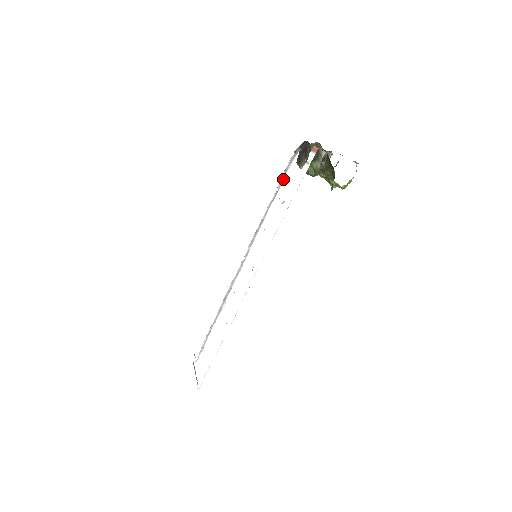
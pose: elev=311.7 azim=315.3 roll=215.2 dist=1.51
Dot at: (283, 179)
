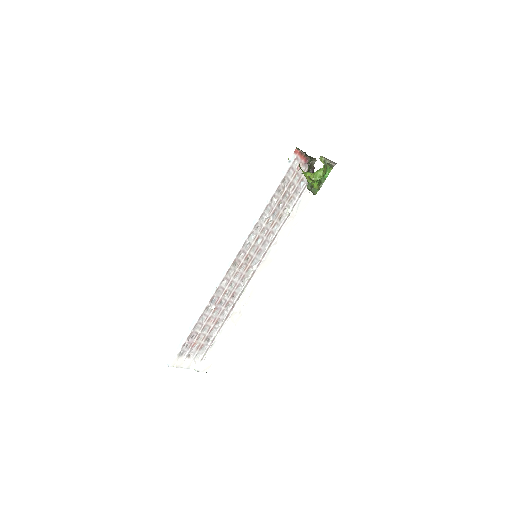
Dot at: (297, 201)
